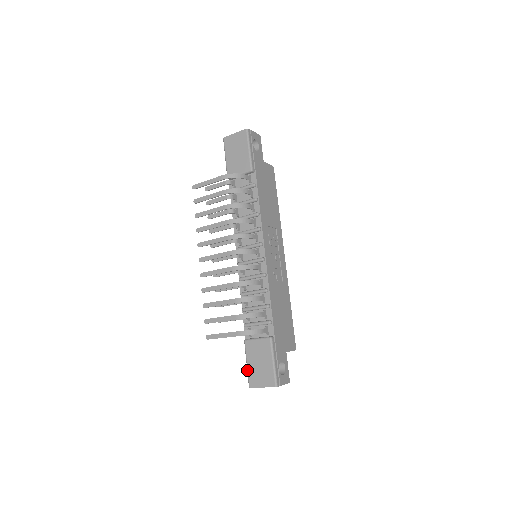
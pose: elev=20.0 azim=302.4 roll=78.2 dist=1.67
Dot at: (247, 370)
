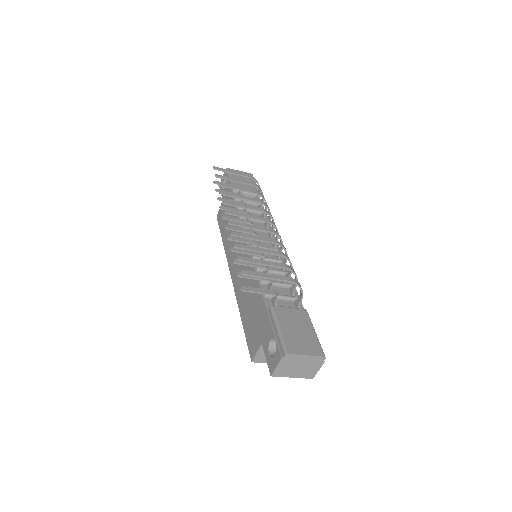
Dot at: (281, 334)
